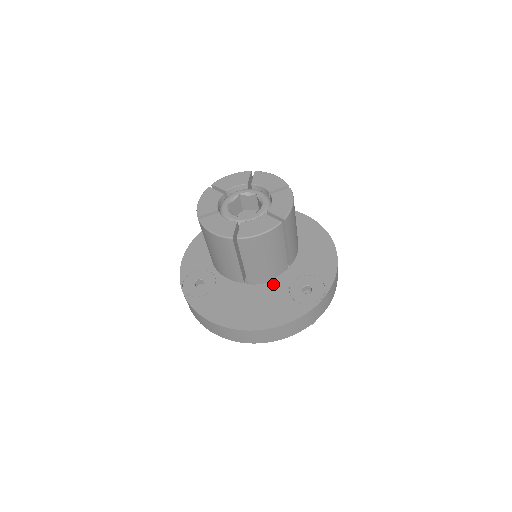
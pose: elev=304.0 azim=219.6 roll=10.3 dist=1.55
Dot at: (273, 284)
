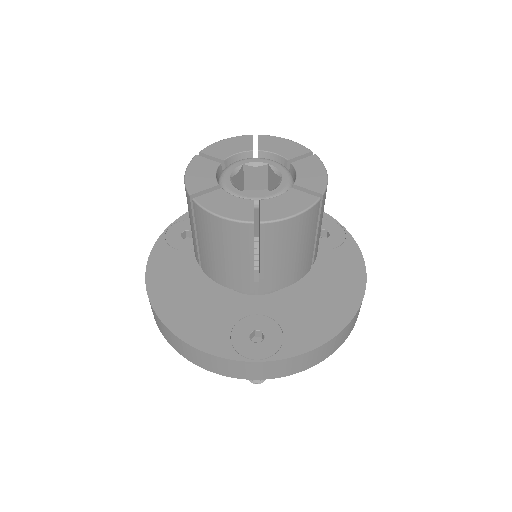
Dot at: (237, 298)
